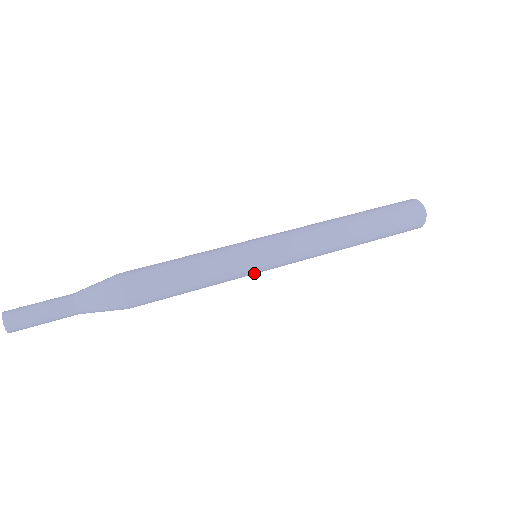
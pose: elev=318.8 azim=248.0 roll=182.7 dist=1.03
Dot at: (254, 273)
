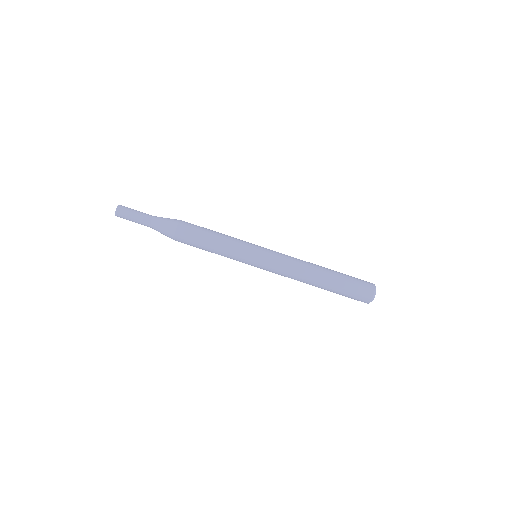
Dot at: (248, 264)
